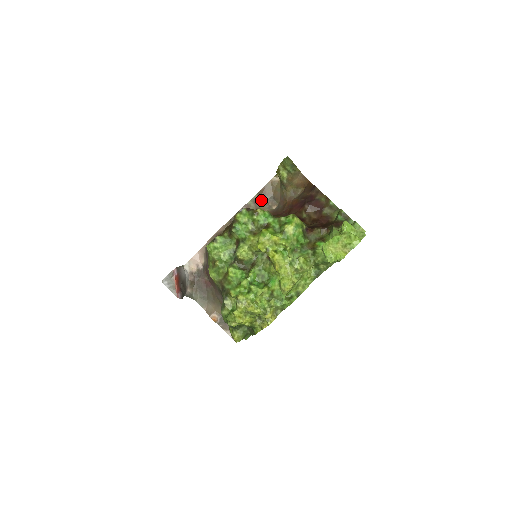
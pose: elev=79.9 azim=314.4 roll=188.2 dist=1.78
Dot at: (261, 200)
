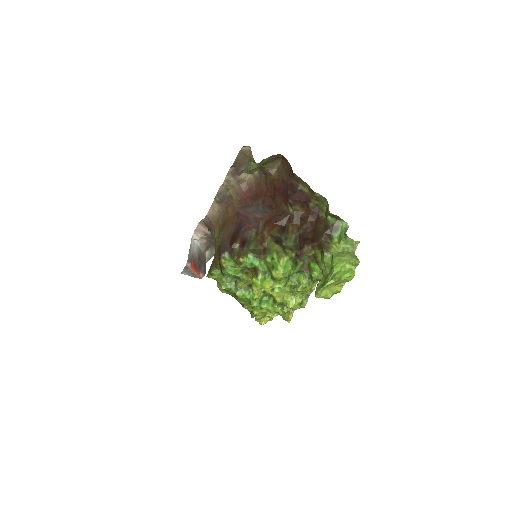
Dot at: (238, 171)
